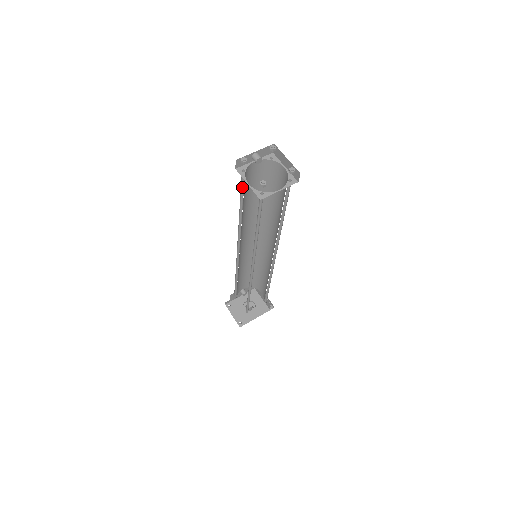
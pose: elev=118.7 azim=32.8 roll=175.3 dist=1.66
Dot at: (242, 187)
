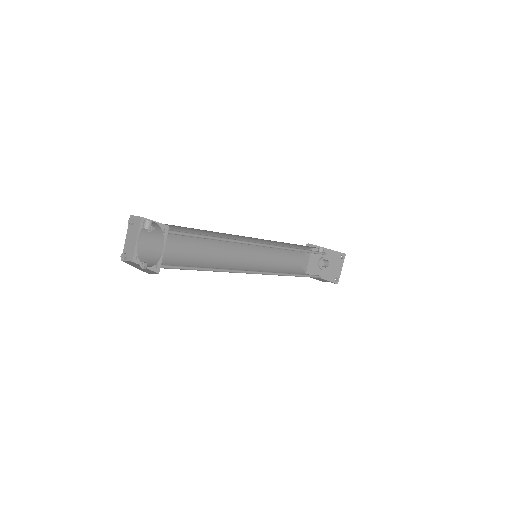
Dot at: occluded
